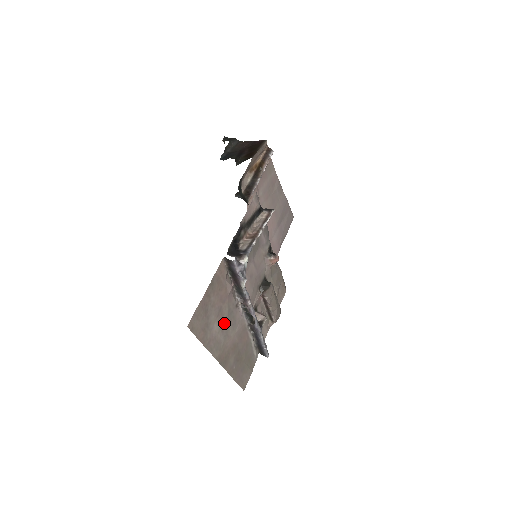
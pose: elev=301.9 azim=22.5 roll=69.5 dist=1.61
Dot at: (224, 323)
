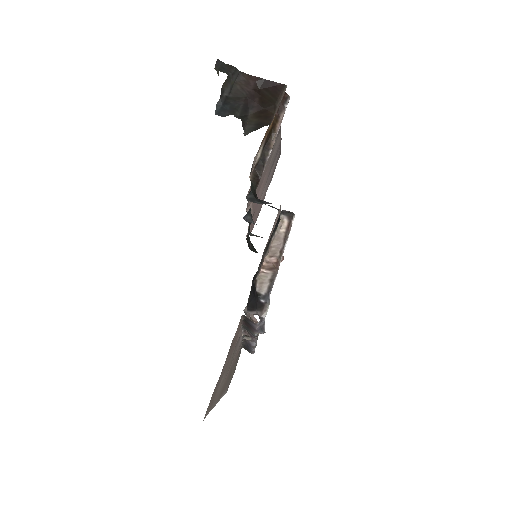
Dot at: (228, 368)
